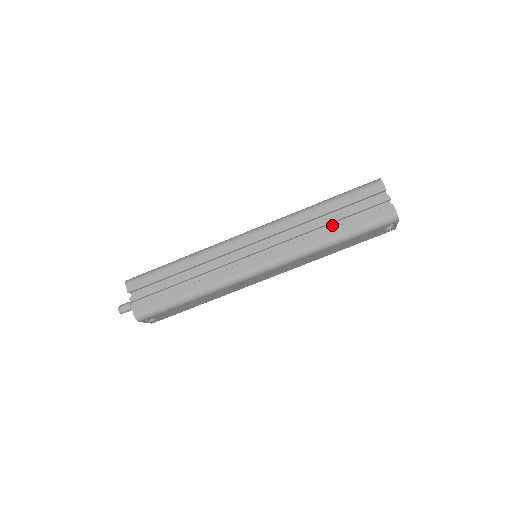
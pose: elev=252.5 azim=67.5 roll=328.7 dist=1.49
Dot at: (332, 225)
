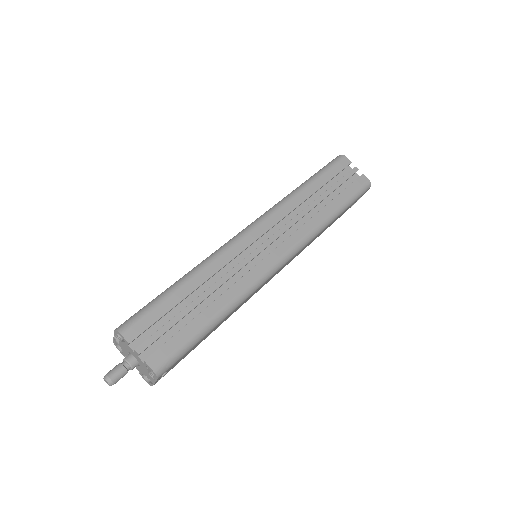
Dot at: (322, 203)
